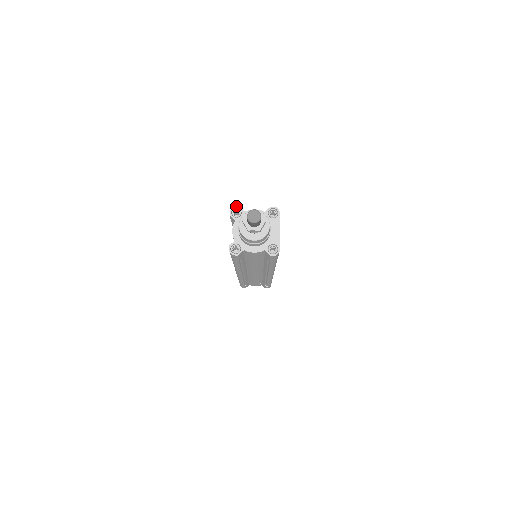
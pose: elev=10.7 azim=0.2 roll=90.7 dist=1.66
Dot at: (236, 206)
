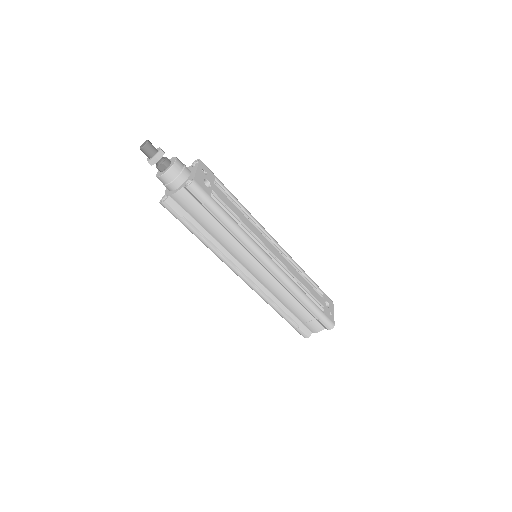
Dot at: occluded
